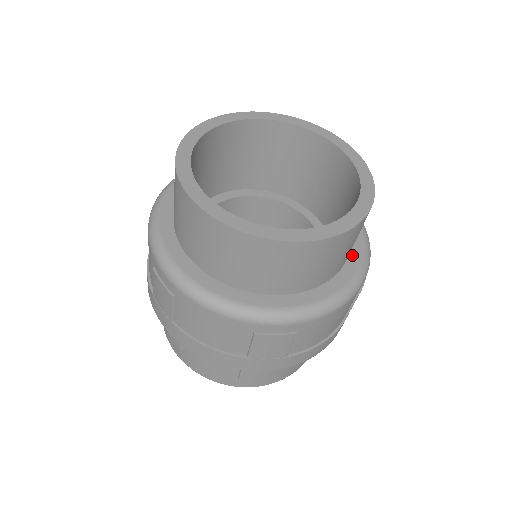
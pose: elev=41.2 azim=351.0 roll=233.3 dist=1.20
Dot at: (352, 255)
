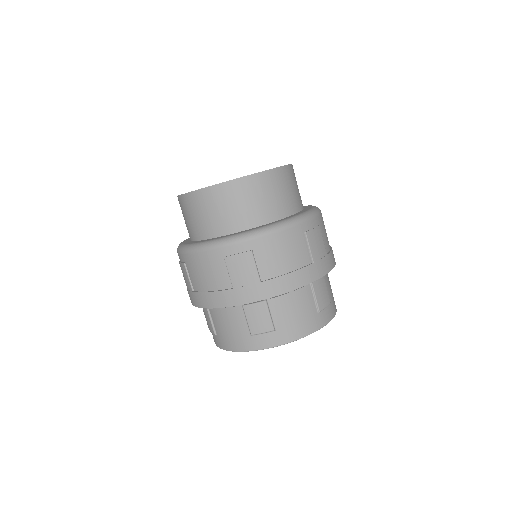
Dot at: (298, 213)
